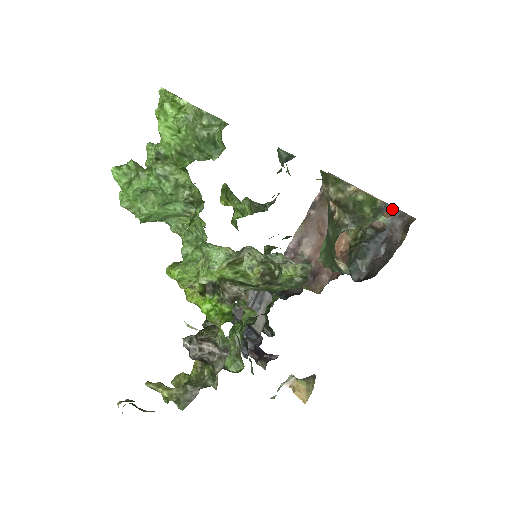
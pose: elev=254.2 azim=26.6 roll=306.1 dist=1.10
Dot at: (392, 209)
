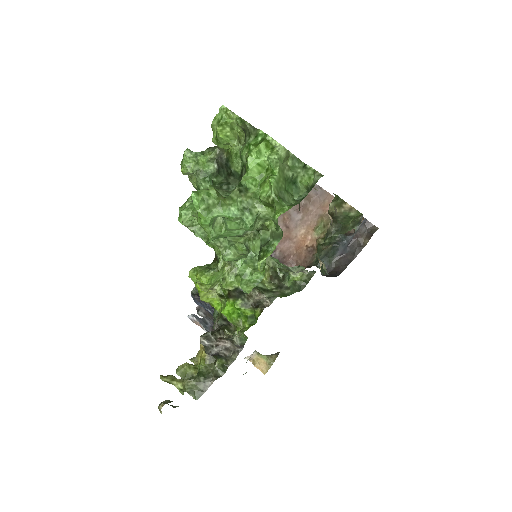
Dot at: occluded
